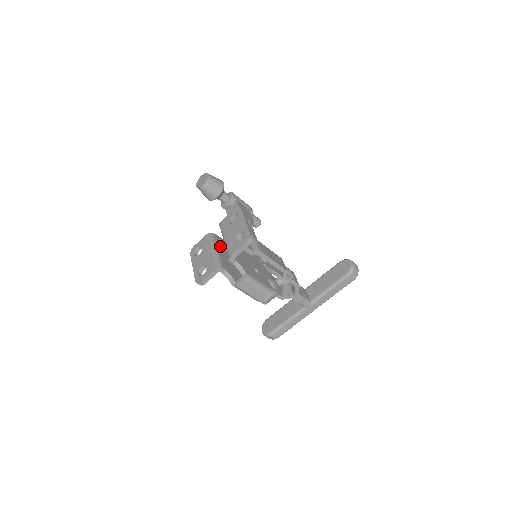
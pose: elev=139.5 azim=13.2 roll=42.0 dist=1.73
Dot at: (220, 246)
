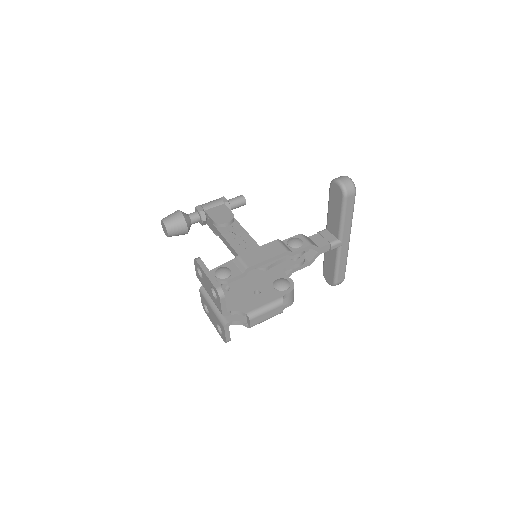
Dot at: occluded
